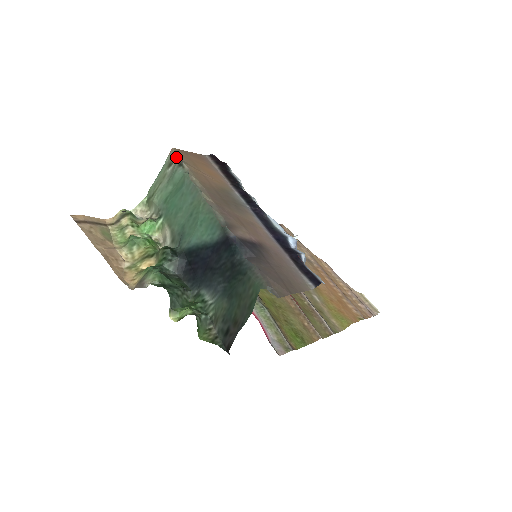
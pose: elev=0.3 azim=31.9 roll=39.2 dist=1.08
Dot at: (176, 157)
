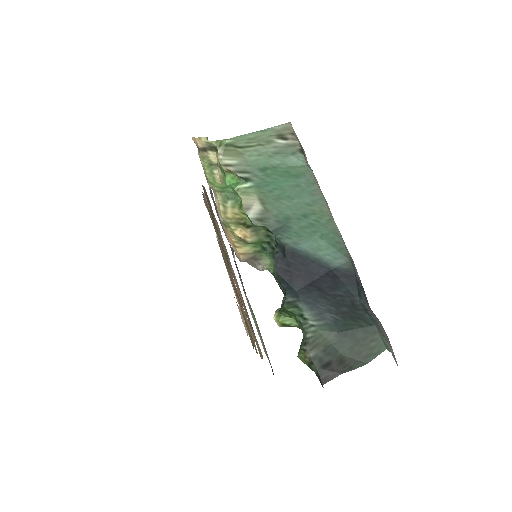
Dot at: (296, 138)
